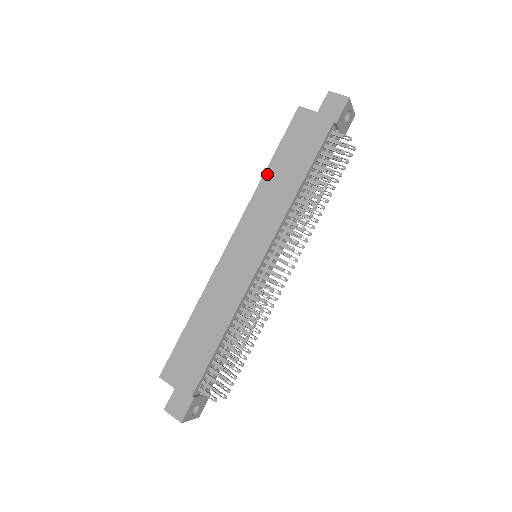
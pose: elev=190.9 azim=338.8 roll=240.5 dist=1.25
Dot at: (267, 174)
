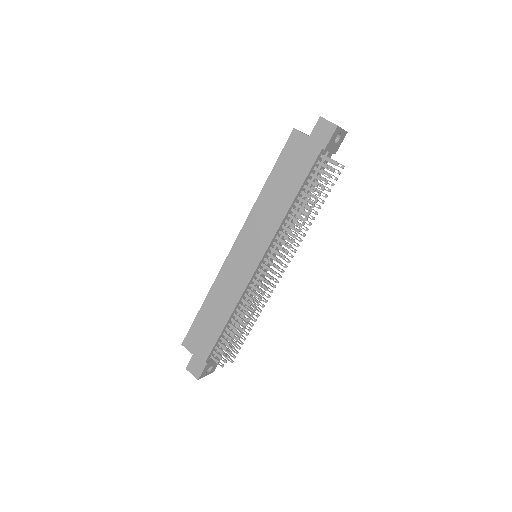
Dot at: (265, 190)
